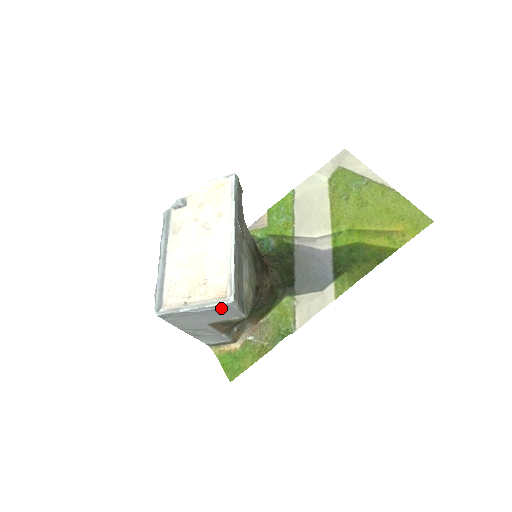
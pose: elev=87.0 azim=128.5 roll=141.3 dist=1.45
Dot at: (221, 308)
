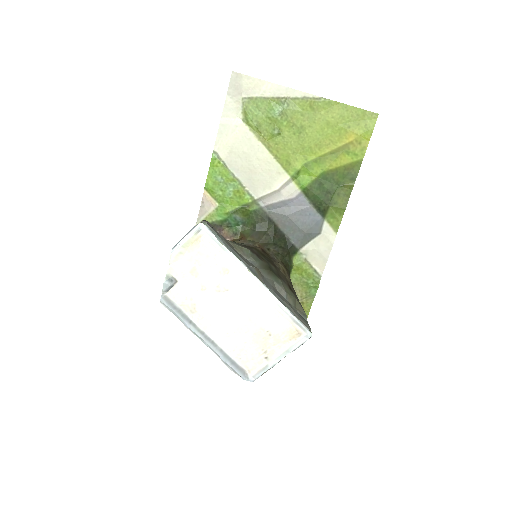
Dot at: occluded
